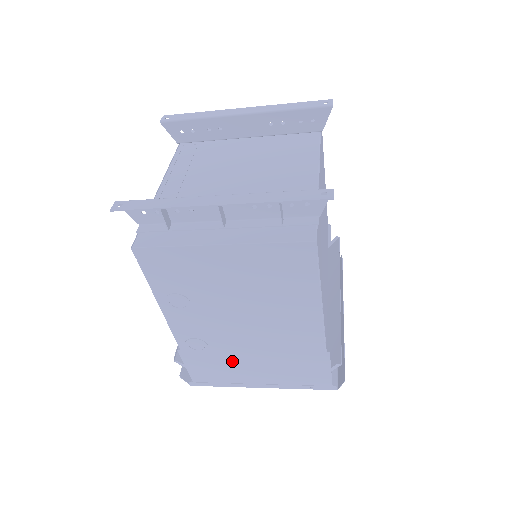
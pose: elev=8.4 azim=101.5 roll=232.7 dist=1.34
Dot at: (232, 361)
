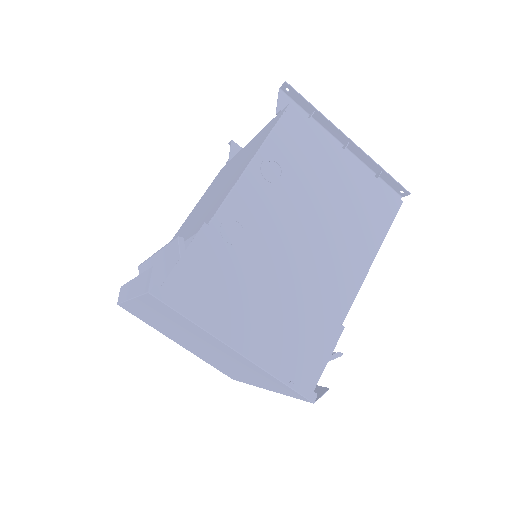
Dot at: (246, 280)
